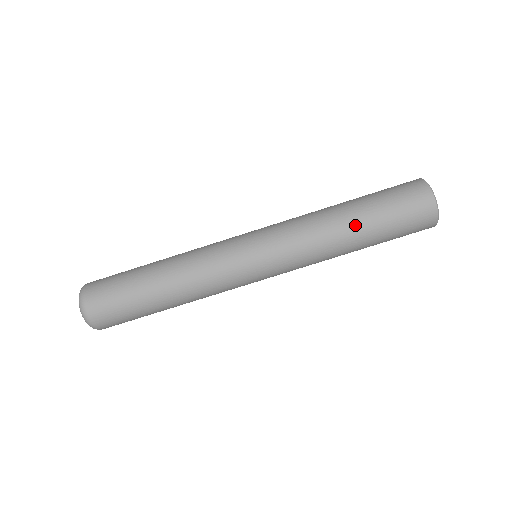
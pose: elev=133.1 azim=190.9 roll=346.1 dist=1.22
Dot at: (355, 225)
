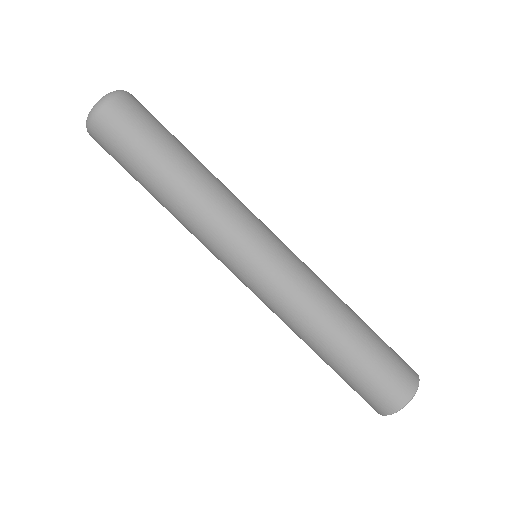
Dot at: (356, 319)
